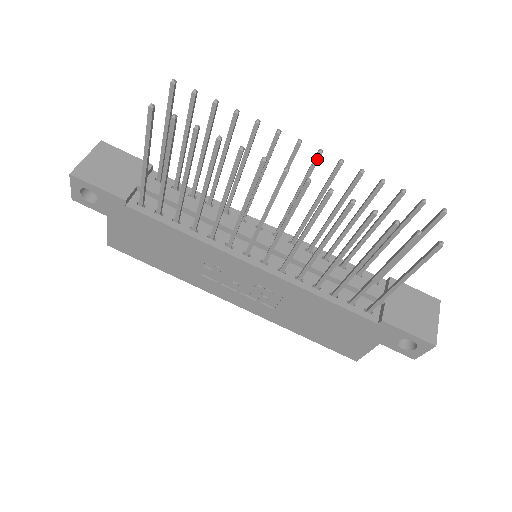
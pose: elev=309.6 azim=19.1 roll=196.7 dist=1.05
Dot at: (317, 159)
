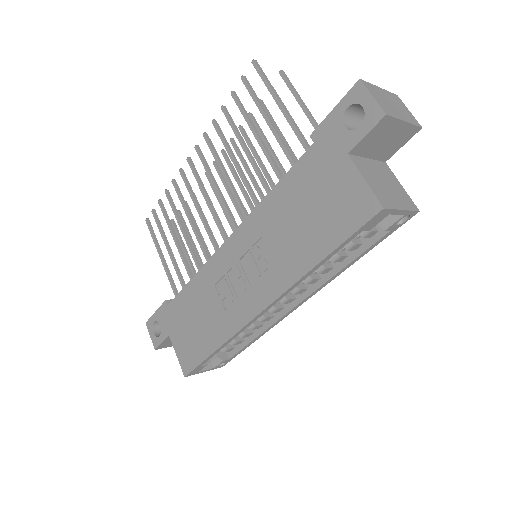
Dot at: (224, 155)
